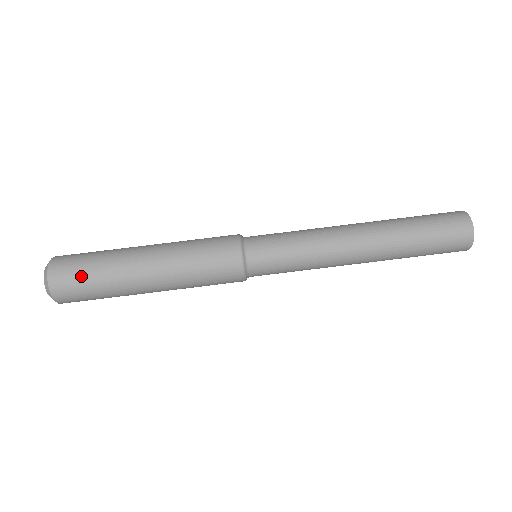
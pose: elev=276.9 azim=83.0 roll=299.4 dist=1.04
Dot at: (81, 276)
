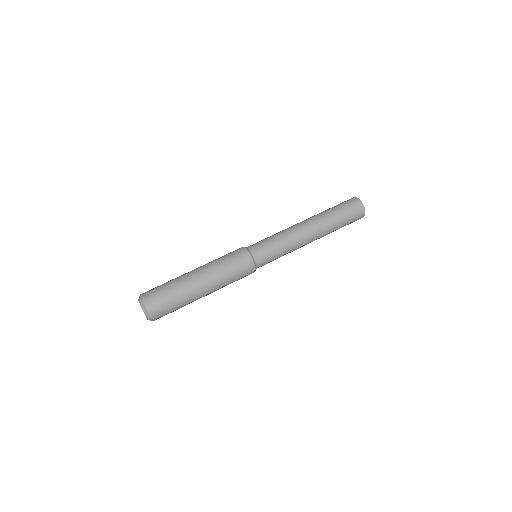
Dot at: (163, 294)
